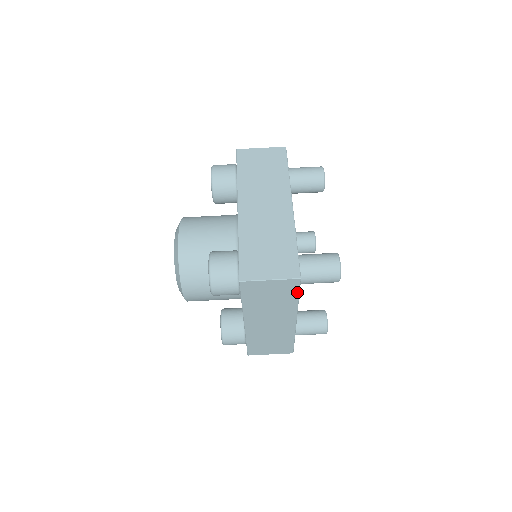
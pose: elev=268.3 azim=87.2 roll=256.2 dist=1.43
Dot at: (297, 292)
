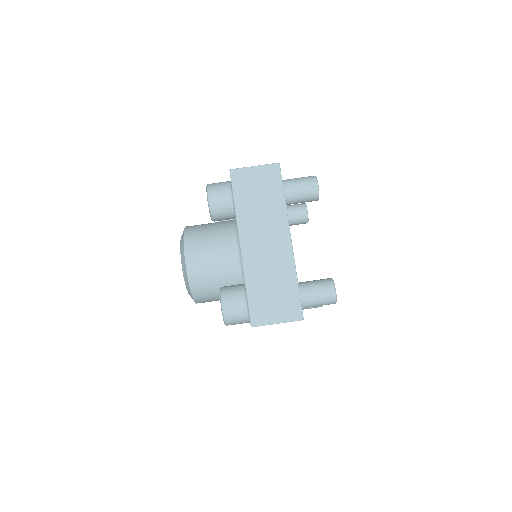
Dot at: (281, 184)
